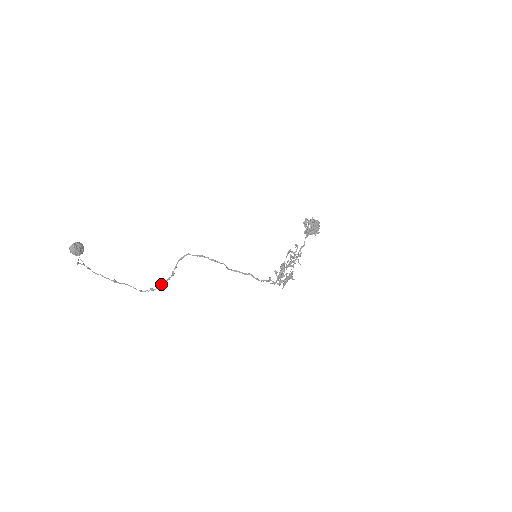
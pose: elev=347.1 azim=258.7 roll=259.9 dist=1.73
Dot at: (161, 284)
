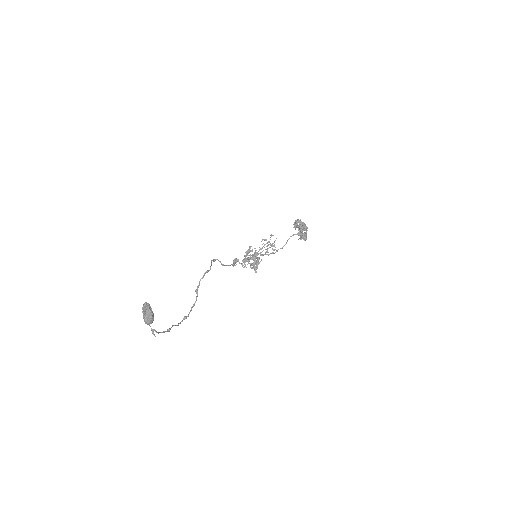
Dot at: occluded
